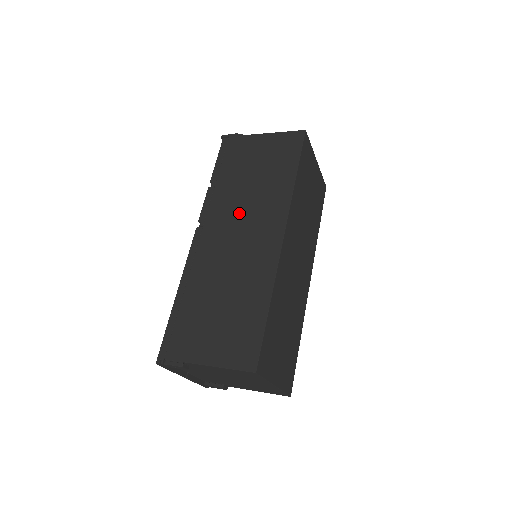
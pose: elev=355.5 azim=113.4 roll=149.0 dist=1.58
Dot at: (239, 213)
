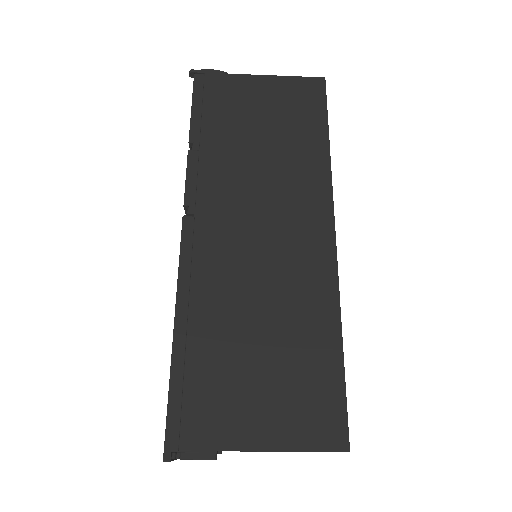
Dot at: (253, 195)
